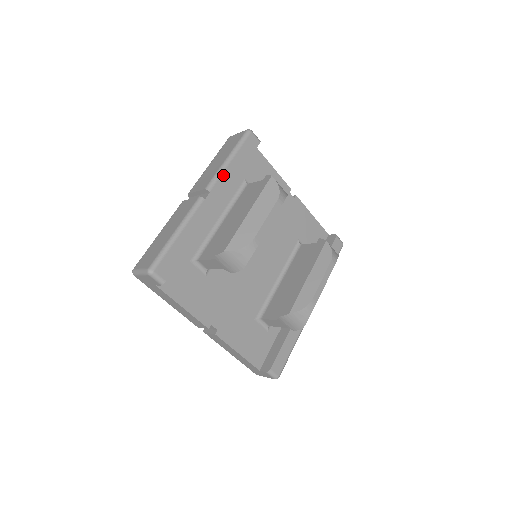
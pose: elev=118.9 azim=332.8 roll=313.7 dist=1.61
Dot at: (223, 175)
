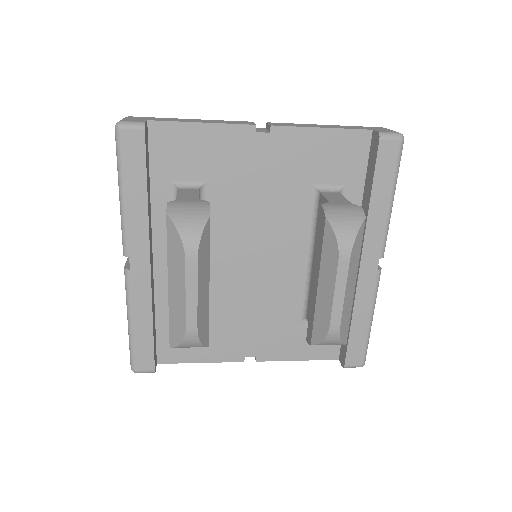
Dot at: (129, 224)
